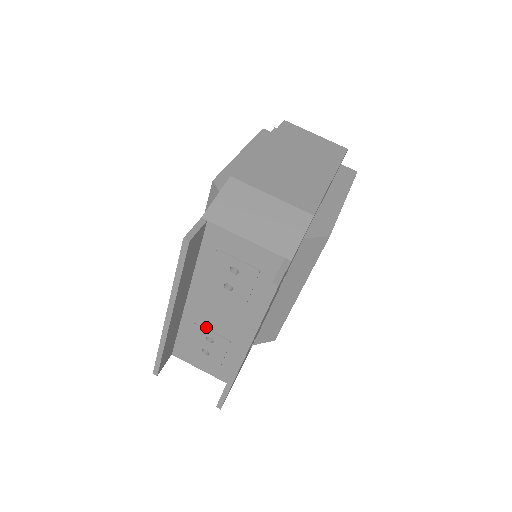
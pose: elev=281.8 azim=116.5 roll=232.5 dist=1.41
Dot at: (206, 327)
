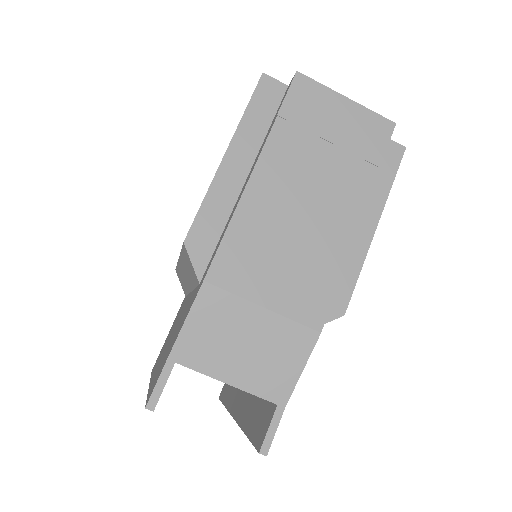
Dot at: occluded
